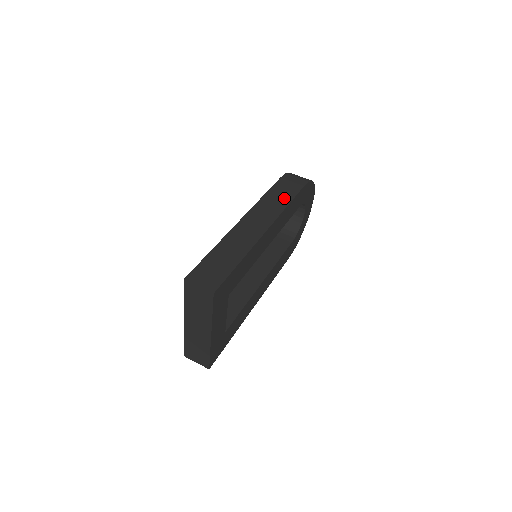
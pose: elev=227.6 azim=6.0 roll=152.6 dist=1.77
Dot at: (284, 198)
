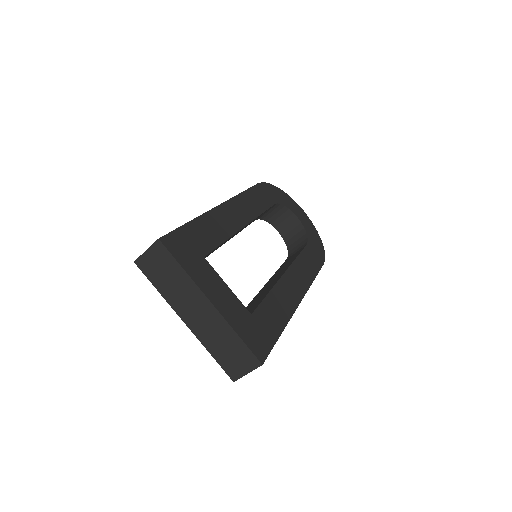
Dot at: occluded
